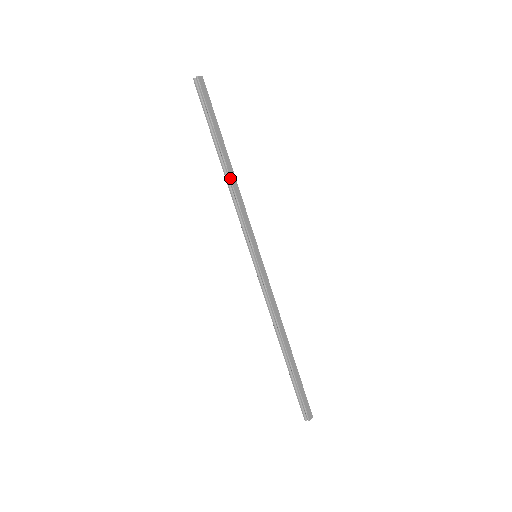
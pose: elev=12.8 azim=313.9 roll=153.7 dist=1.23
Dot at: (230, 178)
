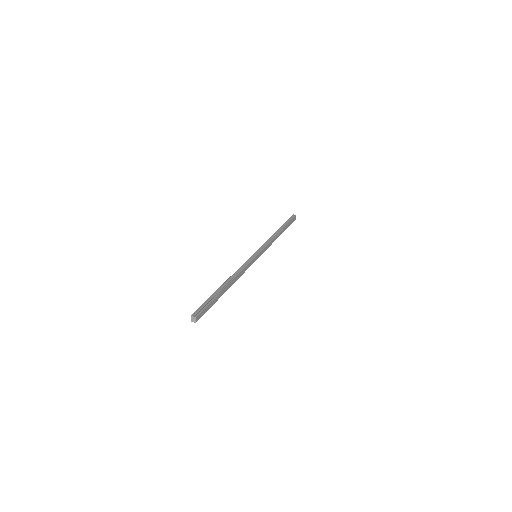
Dot at: occluded
